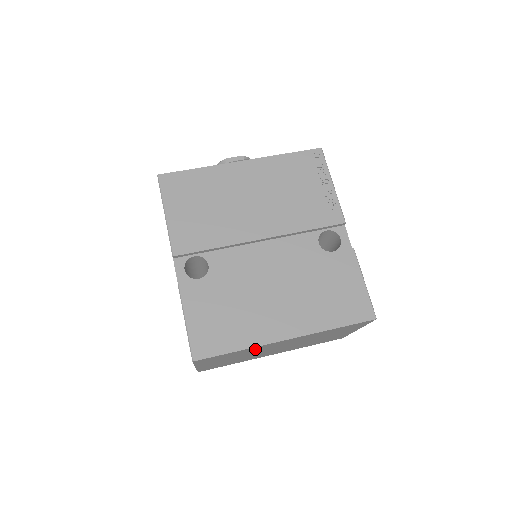
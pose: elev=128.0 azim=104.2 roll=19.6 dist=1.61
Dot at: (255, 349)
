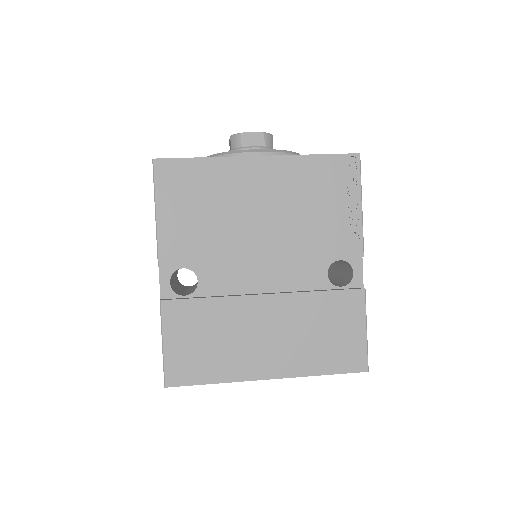
Dot at: occluded
